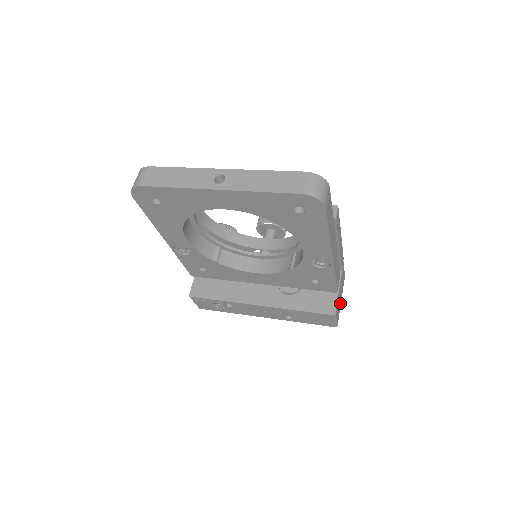
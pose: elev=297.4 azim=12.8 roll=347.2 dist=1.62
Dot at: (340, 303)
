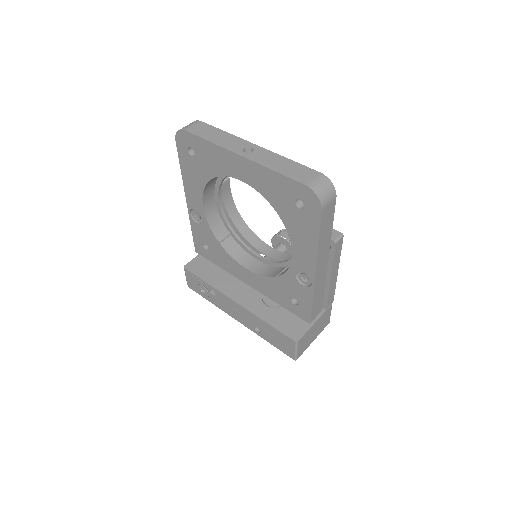
Dot at: (311, 342)
